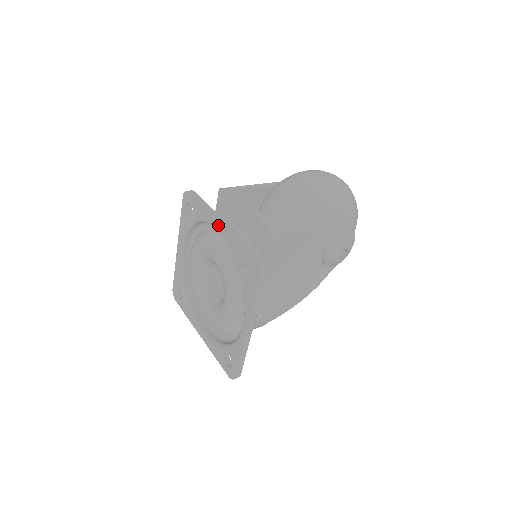
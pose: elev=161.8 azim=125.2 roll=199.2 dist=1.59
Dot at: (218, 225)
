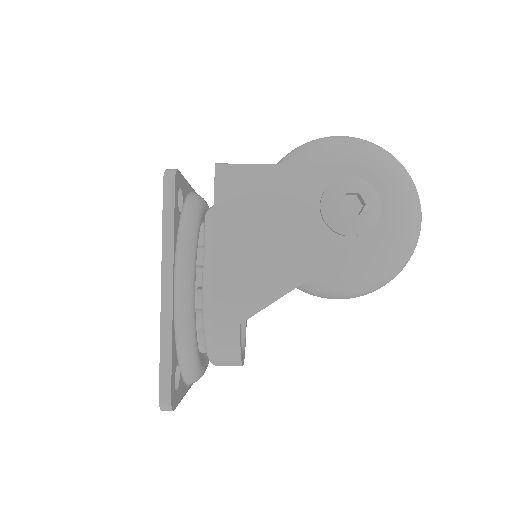
Dot at: occluded
